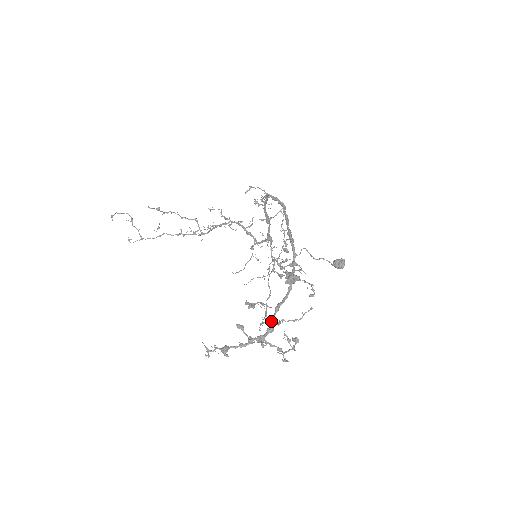
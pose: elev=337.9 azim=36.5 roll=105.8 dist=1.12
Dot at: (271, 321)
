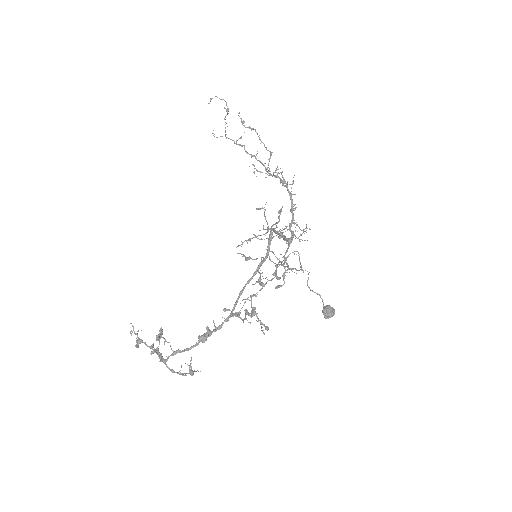
Dot at: (251, 305)
